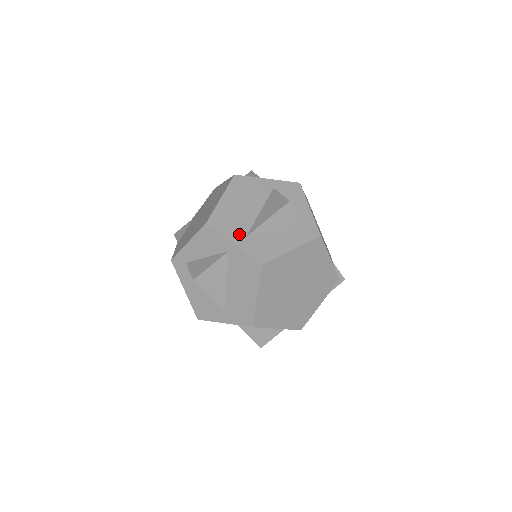
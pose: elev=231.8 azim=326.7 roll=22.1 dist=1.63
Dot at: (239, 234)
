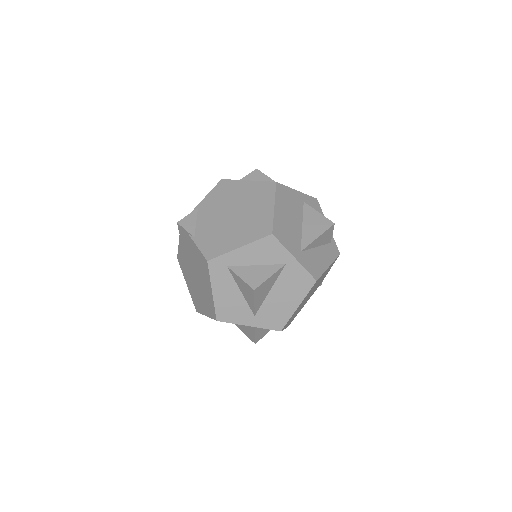
Dot at: (296, 249)
